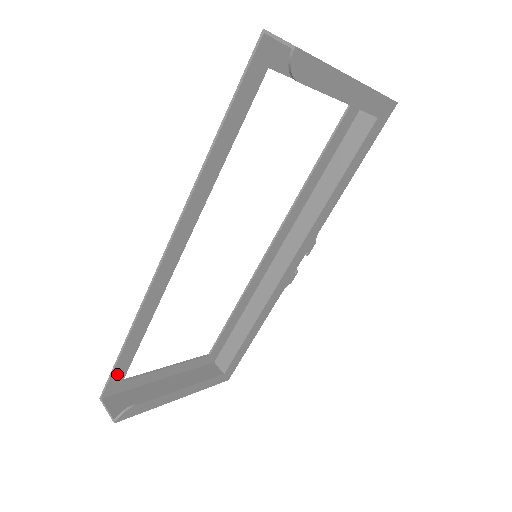
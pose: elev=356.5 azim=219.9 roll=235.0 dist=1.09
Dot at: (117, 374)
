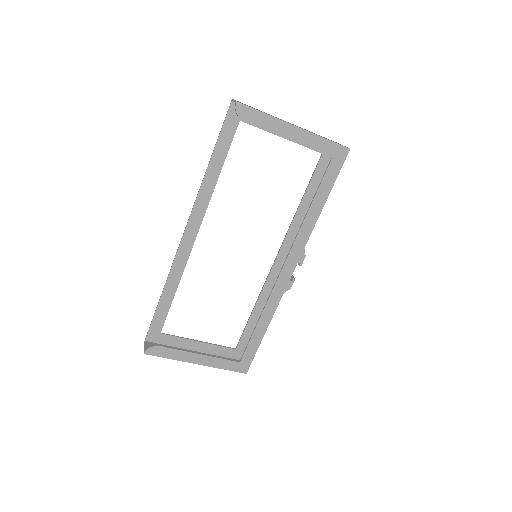
Dot at: (156, 323)
